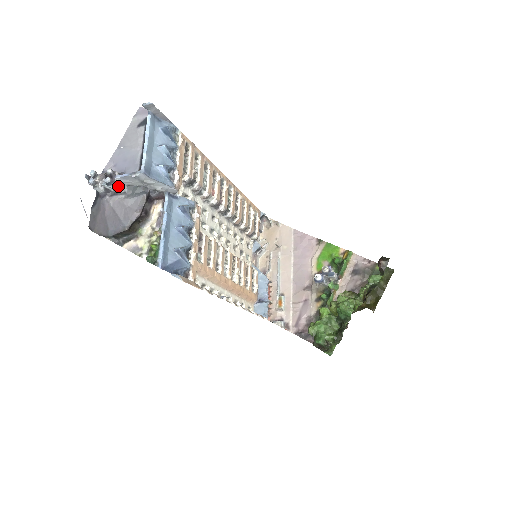
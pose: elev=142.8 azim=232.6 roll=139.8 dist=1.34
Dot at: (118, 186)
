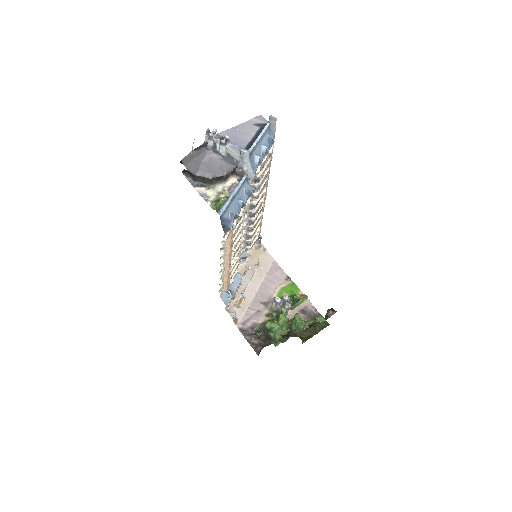
Dot at: (225, 149)
